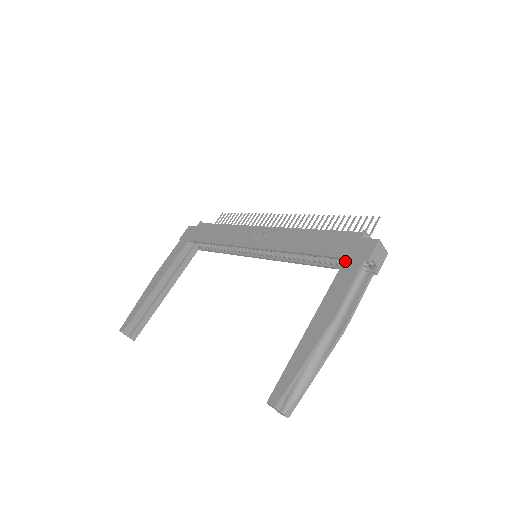
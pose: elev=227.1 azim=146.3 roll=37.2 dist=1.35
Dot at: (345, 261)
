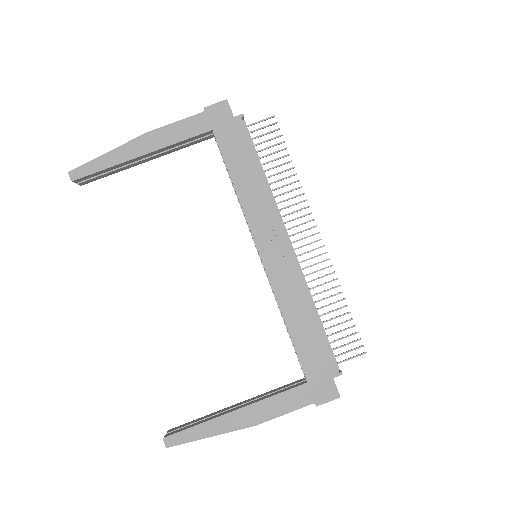
Dot at: (305, 385)
